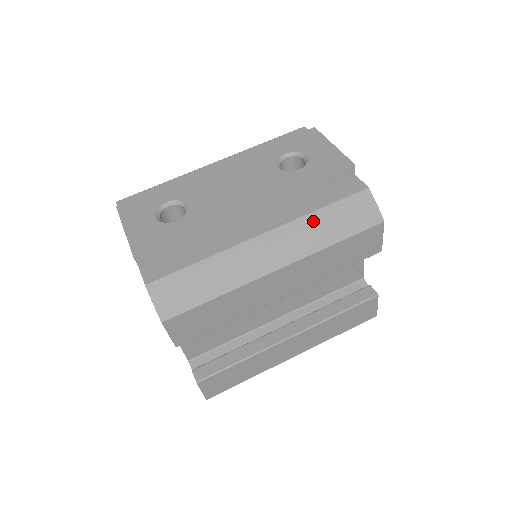
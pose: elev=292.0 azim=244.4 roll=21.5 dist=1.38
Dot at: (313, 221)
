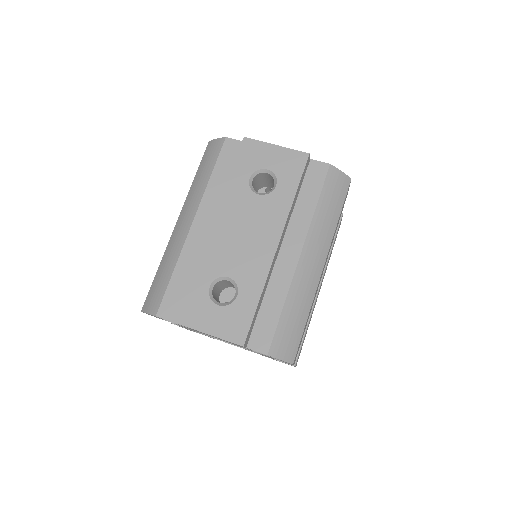
Dot at: (319, 217)
